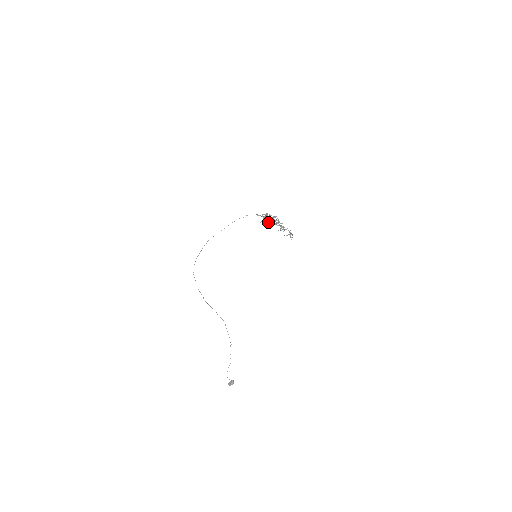
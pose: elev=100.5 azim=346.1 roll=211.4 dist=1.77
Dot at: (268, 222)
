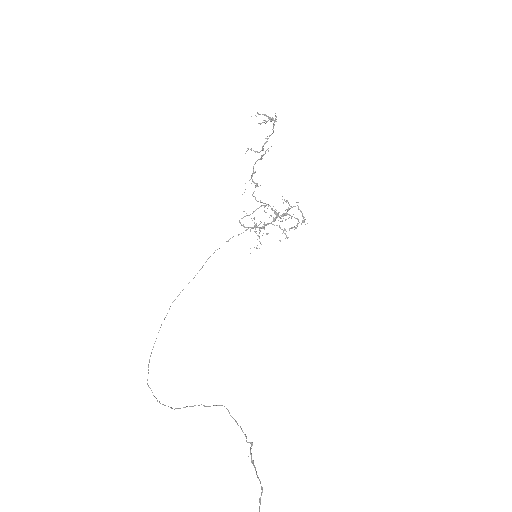
Dot at: occluded
